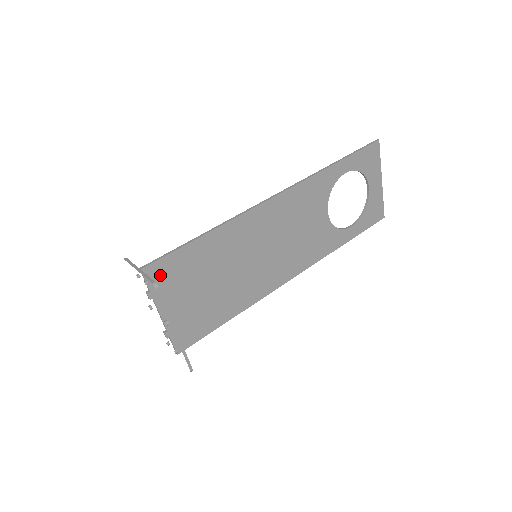
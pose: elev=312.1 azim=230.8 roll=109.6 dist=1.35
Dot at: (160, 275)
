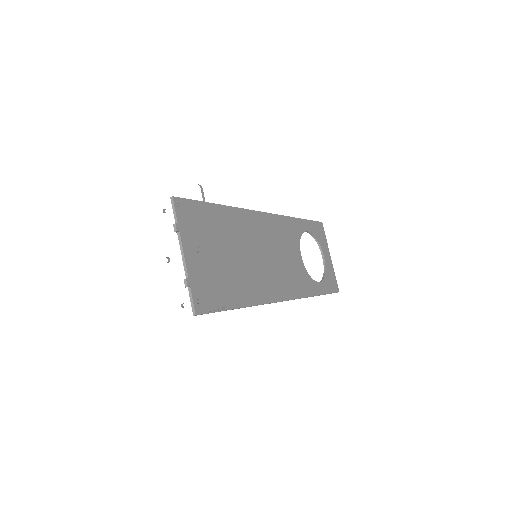
Dot at: (186, 214)
